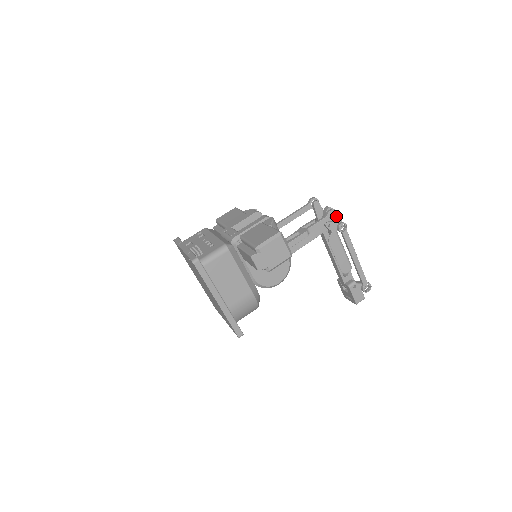
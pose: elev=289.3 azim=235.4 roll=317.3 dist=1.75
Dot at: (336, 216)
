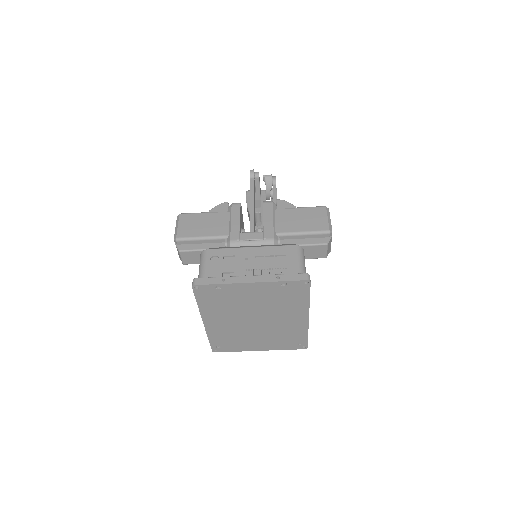
Dot at: occluded
